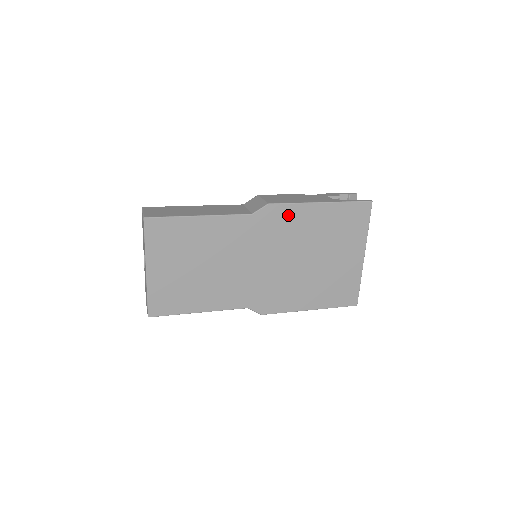
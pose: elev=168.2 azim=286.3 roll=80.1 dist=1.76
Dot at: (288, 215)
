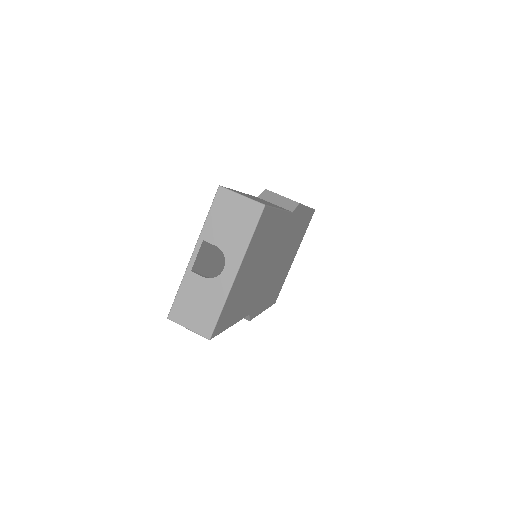
Dot at: (298, 216)
